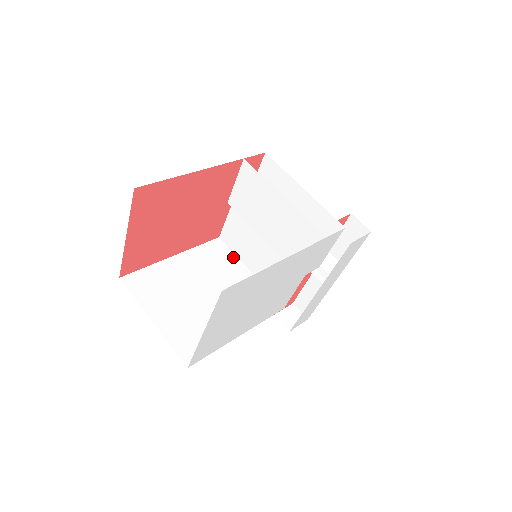
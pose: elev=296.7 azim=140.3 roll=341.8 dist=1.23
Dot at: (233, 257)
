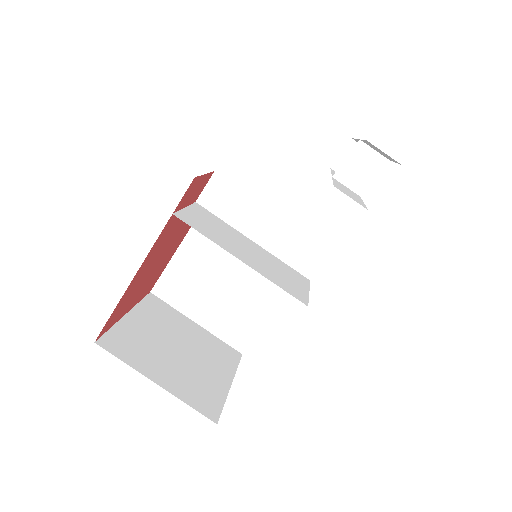
Dot at: occluded
